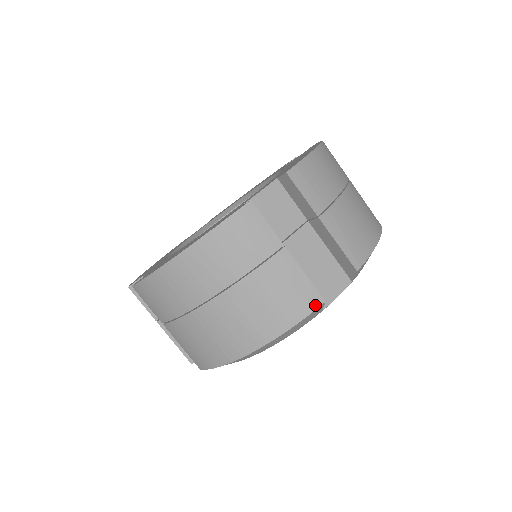
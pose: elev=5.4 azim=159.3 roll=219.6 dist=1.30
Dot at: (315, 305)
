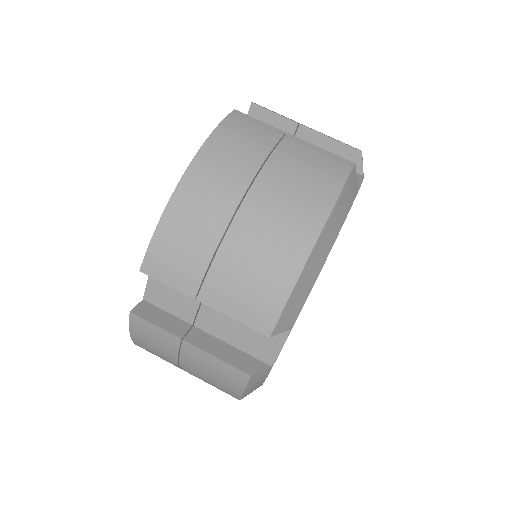
Dot at: (244, 379)
